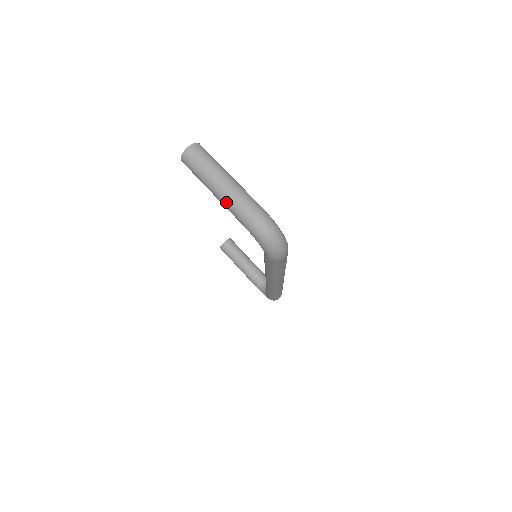
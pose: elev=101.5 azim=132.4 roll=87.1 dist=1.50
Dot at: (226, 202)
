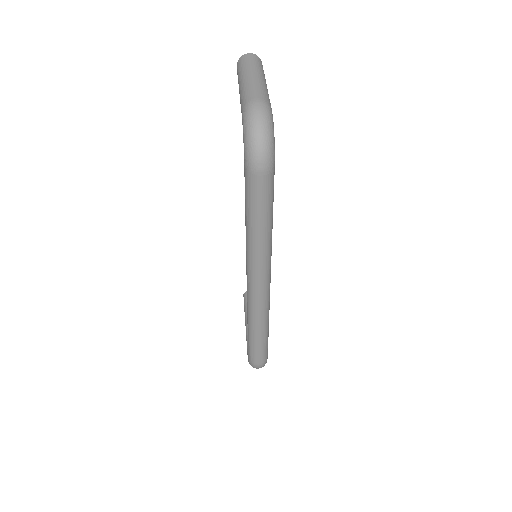
Dot at: (242, 89)
